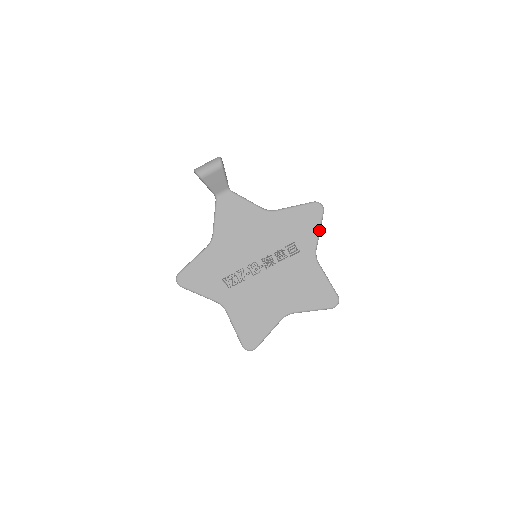
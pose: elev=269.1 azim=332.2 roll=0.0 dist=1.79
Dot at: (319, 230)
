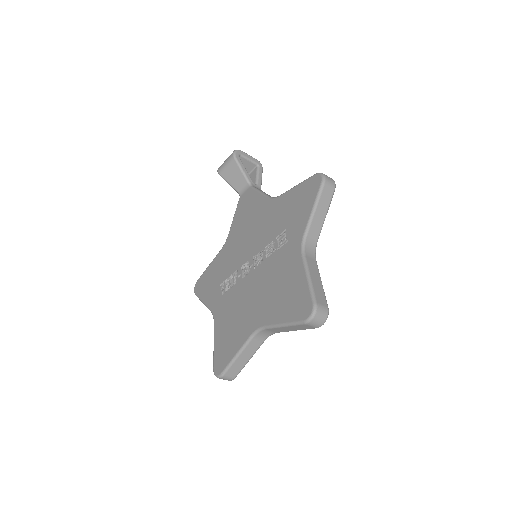
Dot at: (313, 208)
